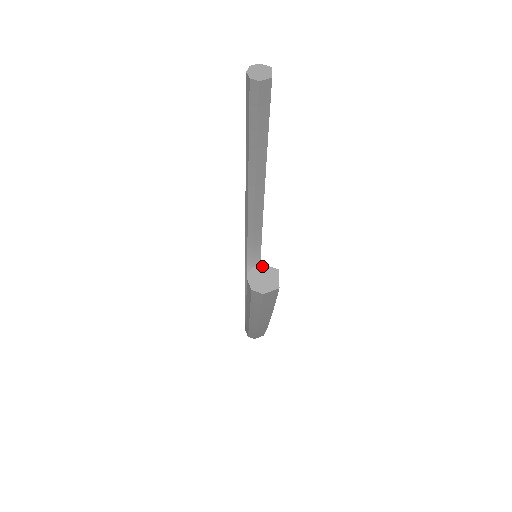
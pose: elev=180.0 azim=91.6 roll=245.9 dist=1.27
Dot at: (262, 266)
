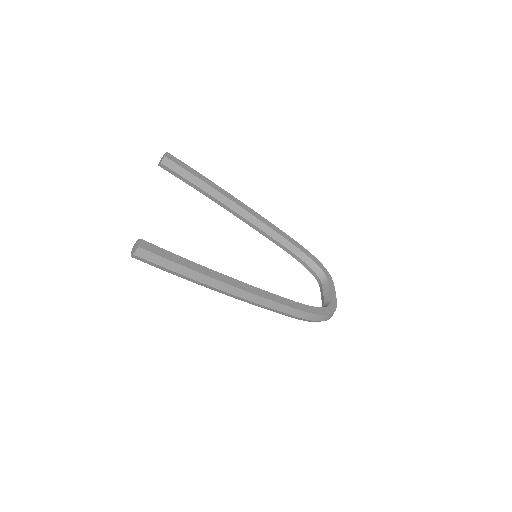
Dot at: (136, 243)
